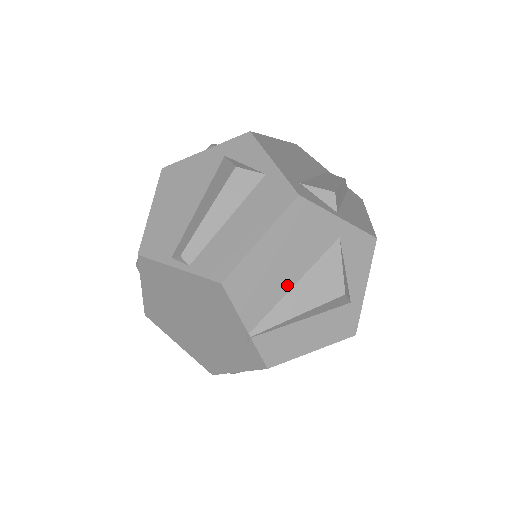
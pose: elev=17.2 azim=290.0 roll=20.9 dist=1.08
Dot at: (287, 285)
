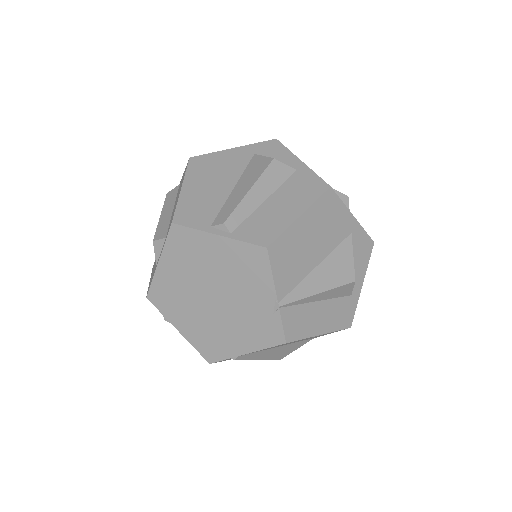
Dot at: (312, 265)
